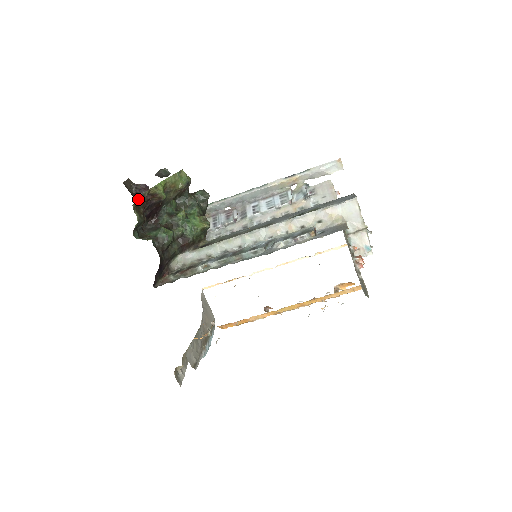
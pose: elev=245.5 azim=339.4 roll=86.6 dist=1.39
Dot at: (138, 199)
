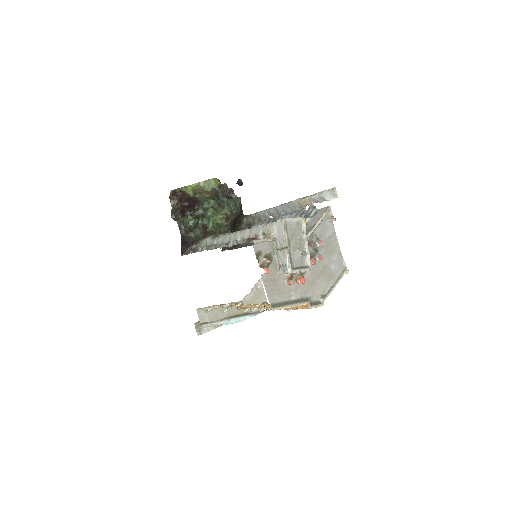
Dot at: (171, 193)
